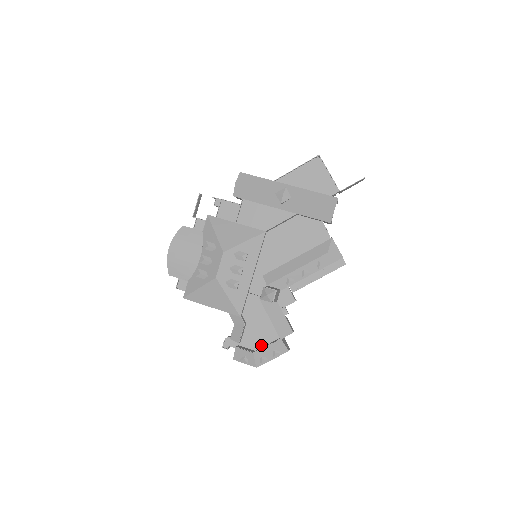
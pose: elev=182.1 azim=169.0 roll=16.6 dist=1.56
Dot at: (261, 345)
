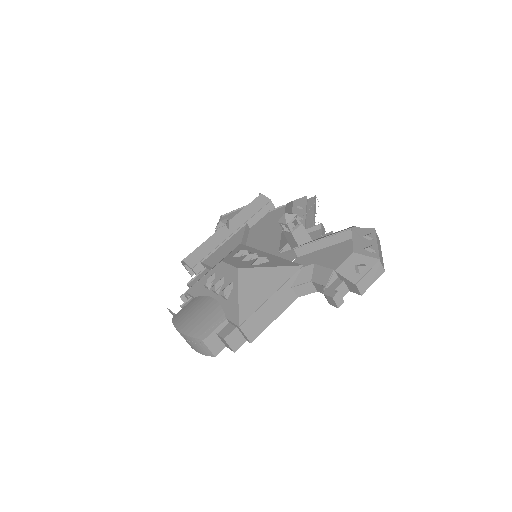
Dot at: occluded
